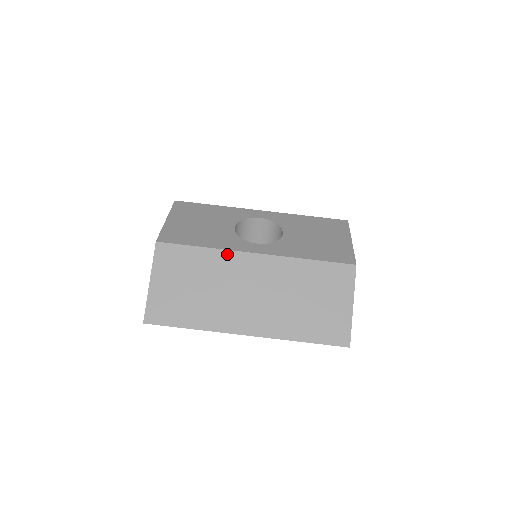
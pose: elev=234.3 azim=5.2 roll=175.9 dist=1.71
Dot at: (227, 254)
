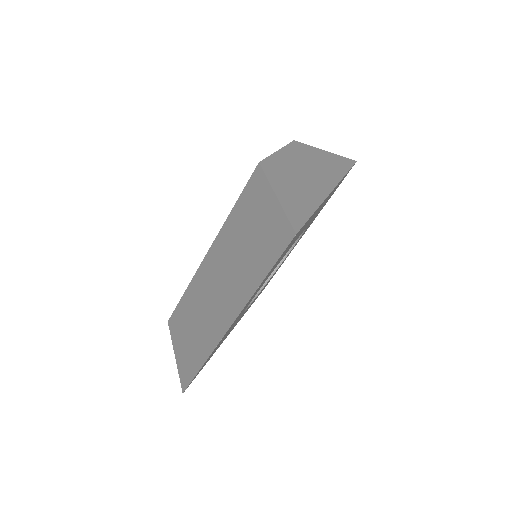
Dot at: (195, 278)
